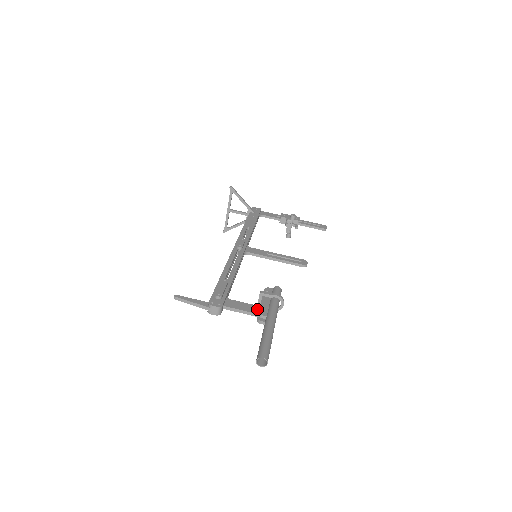
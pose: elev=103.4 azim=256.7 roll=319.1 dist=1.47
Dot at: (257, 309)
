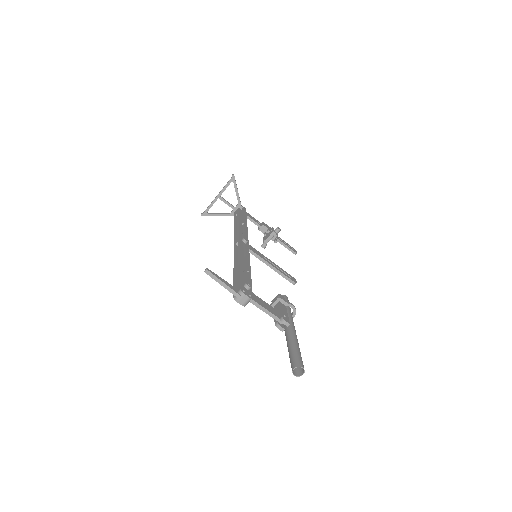
Dot at: (277, 313)
